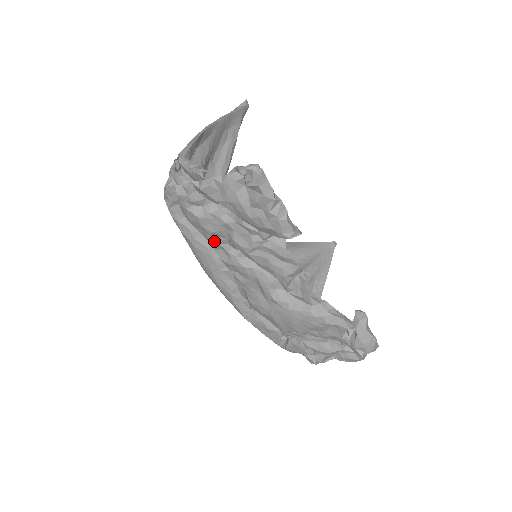
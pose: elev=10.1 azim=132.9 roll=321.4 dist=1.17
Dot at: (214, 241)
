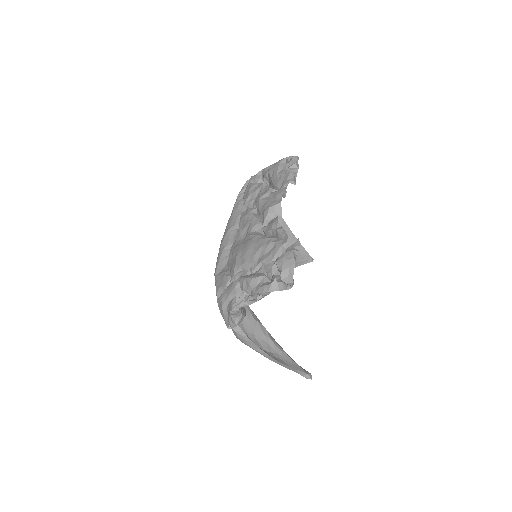
Dot at: (247, 202)
